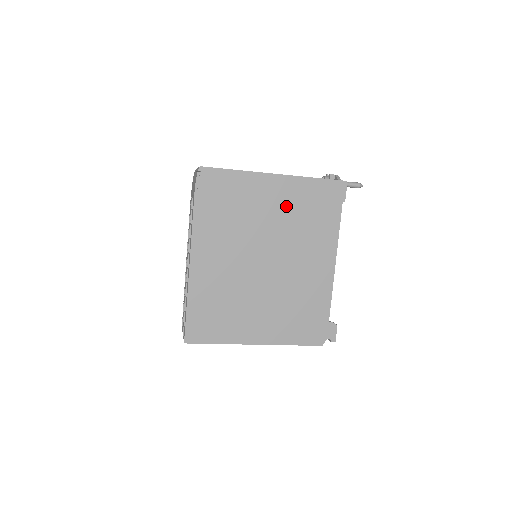
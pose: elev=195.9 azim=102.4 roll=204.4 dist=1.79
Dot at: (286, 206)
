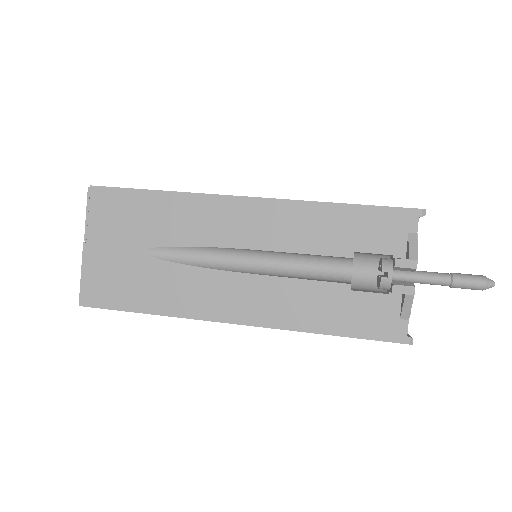
Dot at: occluded
